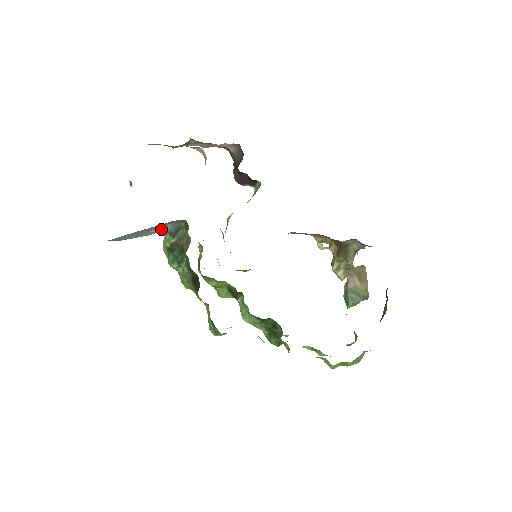
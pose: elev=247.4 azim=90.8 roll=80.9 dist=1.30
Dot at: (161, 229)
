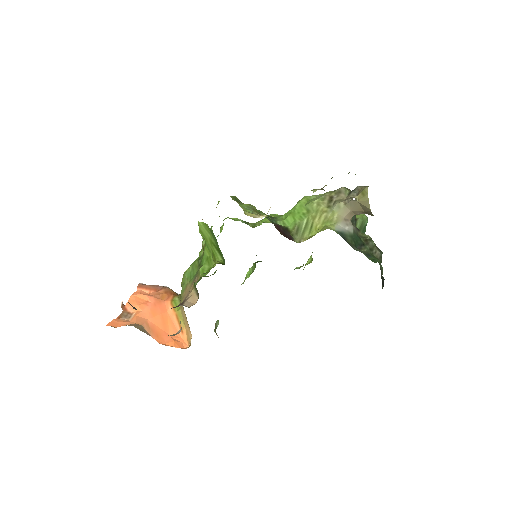
Dot at: occluded
